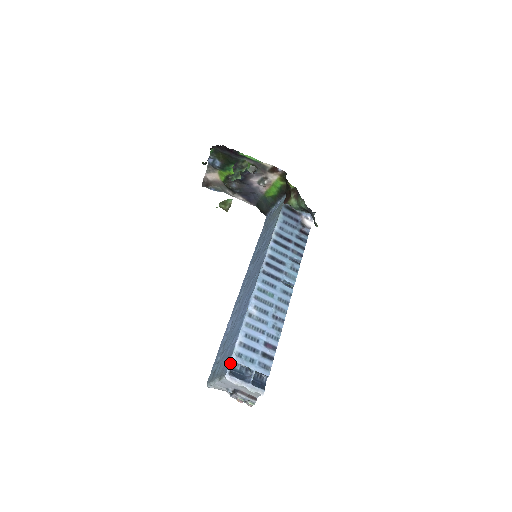
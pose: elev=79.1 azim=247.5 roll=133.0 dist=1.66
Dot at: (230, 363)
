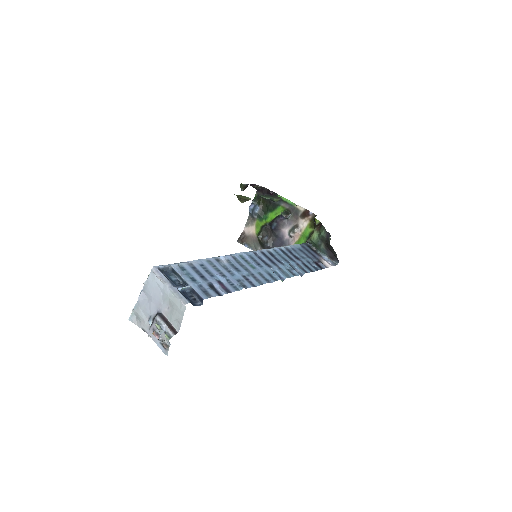
Dot at: (167, 265)
